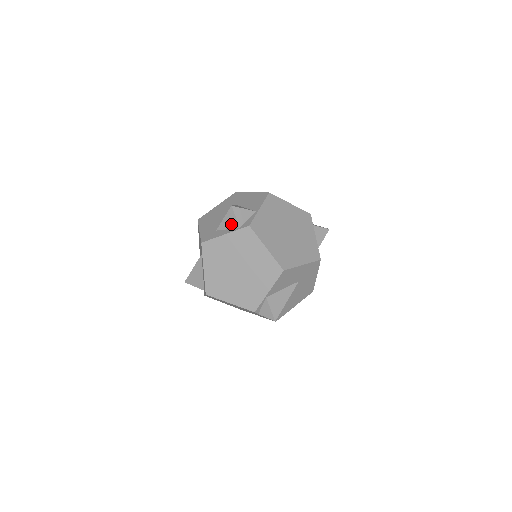
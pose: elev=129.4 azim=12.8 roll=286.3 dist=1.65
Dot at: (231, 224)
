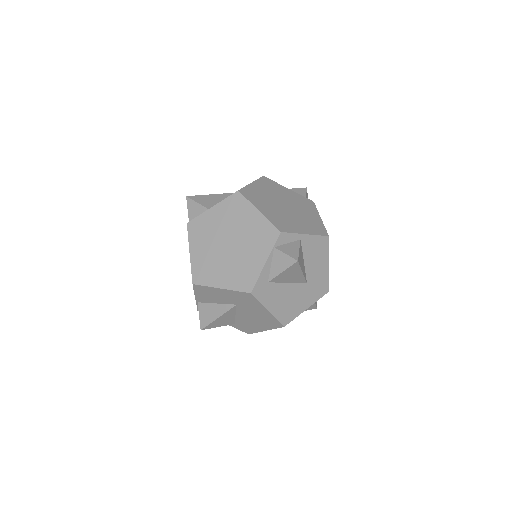
Dot at: occluded
